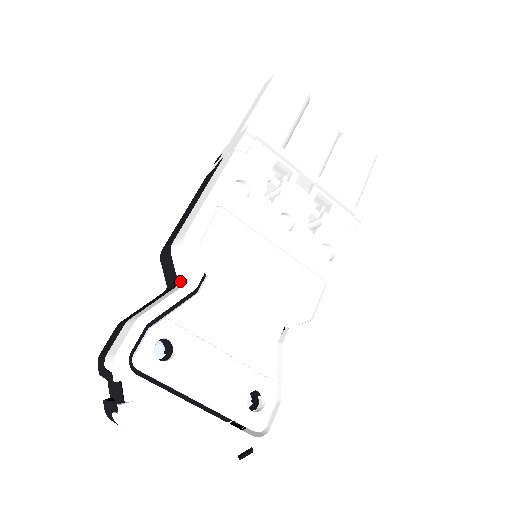
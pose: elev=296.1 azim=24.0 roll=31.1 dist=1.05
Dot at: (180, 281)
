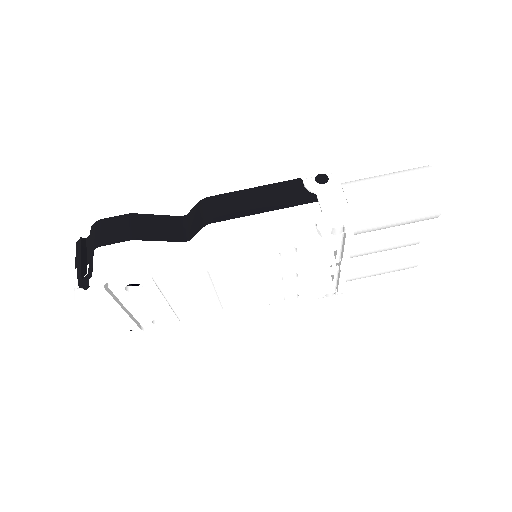
Dot at: (189, 247)
